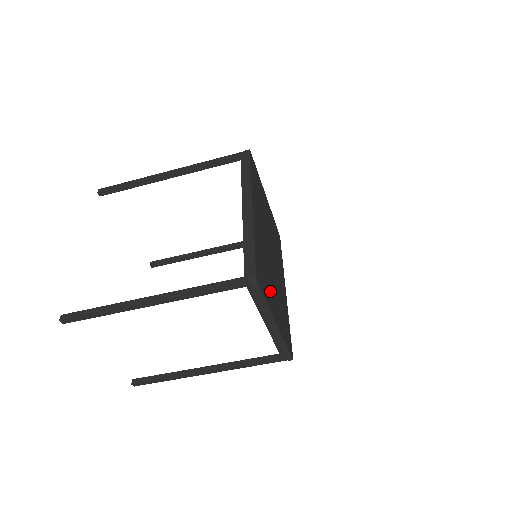
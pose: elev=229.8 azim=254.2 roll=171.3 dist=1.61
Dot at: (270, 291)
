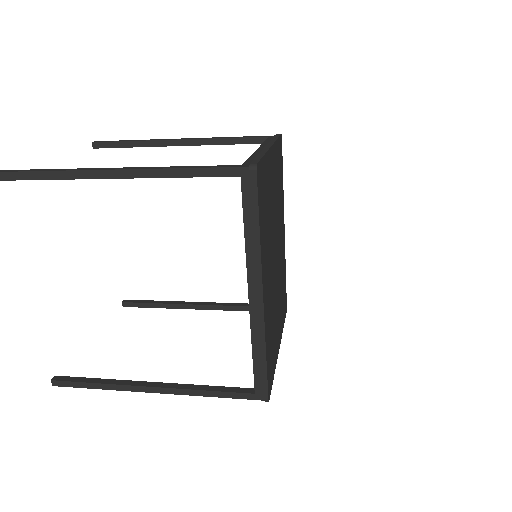
Dot at: (275, 336)
